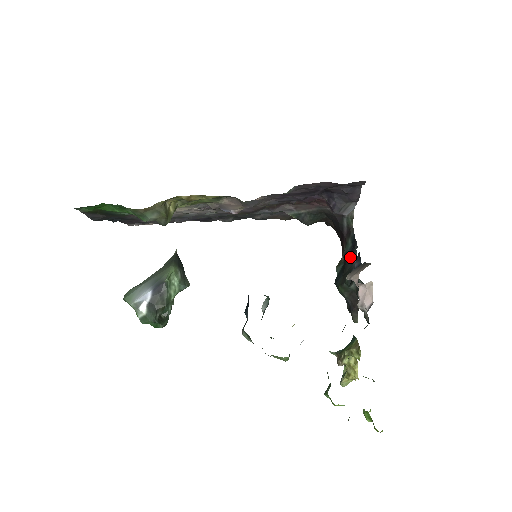
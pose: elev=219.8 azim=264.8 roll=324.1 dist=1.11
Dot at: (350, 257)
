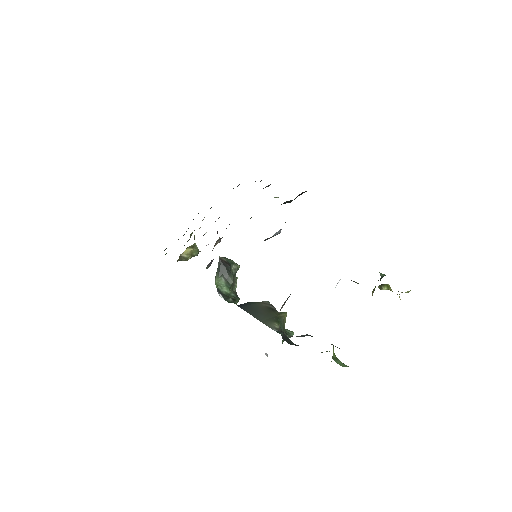
Dot at: occluded
